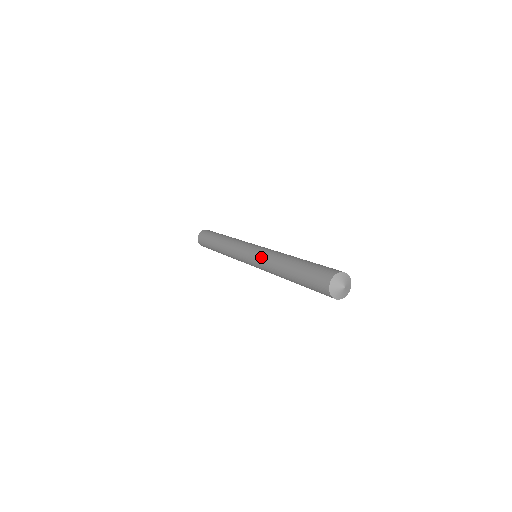
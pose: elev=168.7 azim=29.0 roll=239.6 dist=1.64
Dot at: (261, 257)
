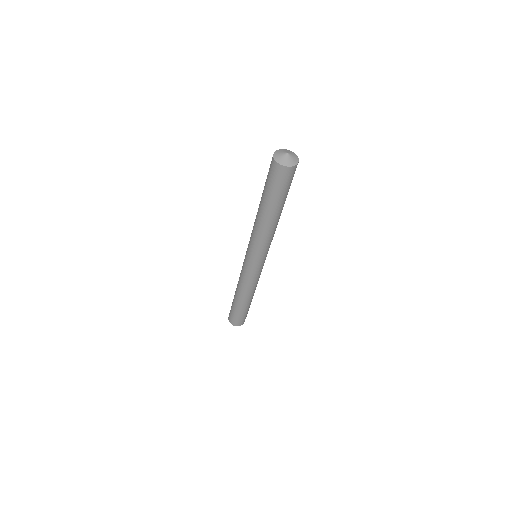
Dot at: occluded
